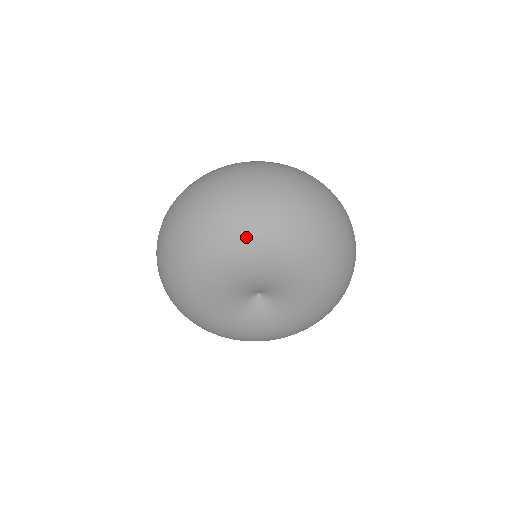
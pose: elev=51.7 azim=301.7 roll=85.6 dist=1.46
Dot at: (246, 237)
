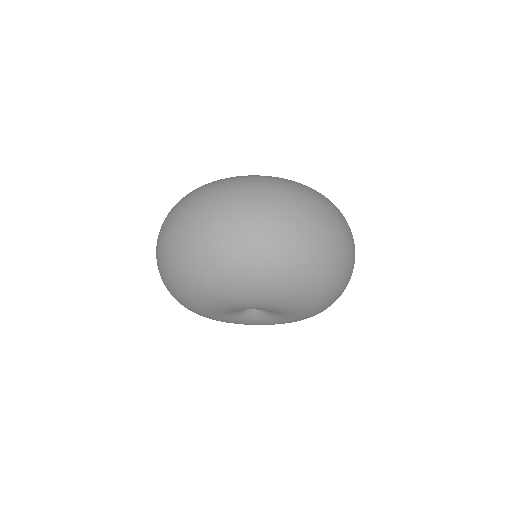
Dot at: (310, 294)
